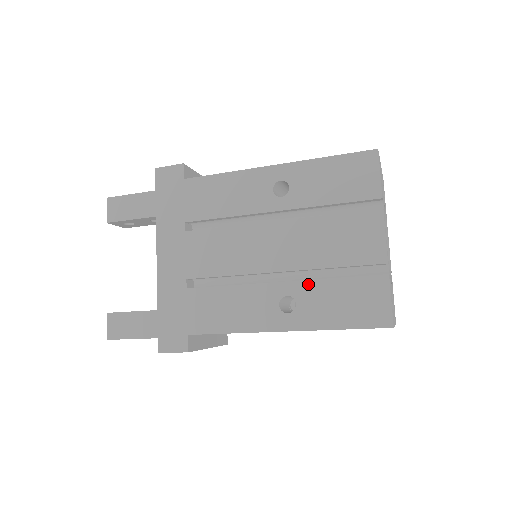
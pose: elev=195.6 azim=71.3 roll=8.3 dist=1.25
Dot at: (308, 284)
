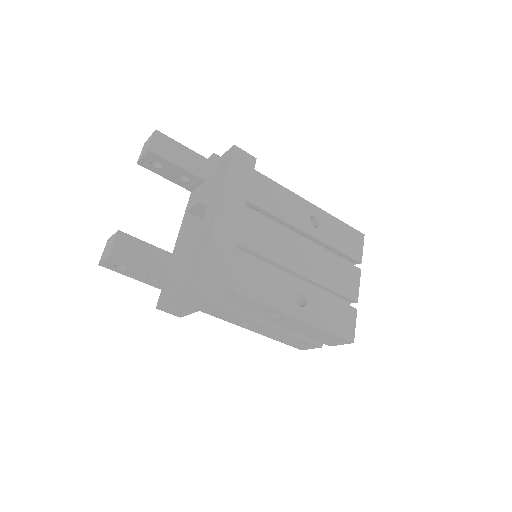
Dot at: (317, 293)
